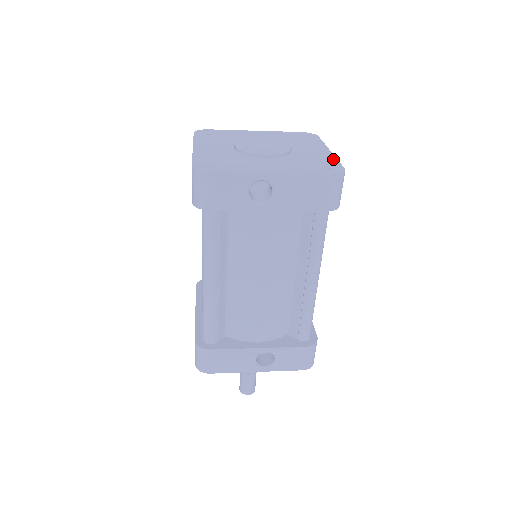
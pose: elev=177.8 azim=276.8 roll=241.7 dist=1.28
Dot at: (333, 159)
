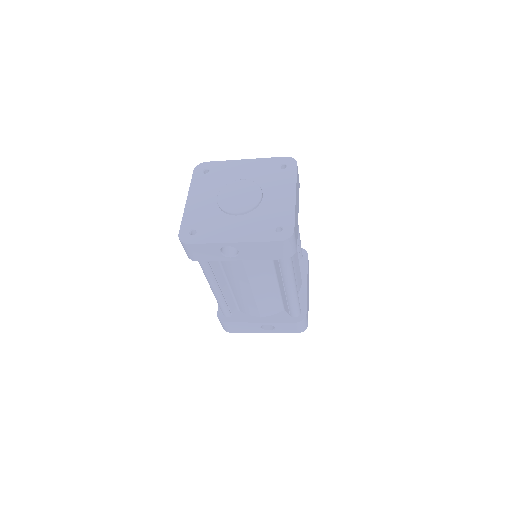
Dot at: (291, 212)
